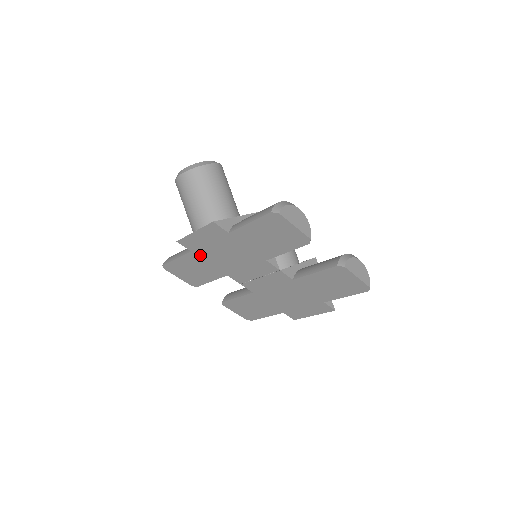
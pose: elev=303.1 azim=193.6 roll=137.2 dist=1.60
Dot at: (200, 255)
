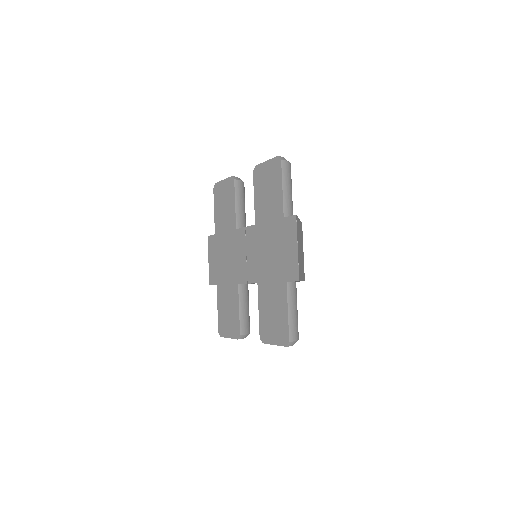
Dot at: (220, 282)
